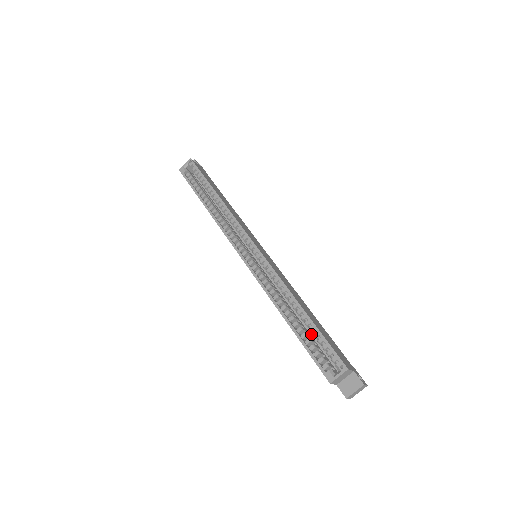
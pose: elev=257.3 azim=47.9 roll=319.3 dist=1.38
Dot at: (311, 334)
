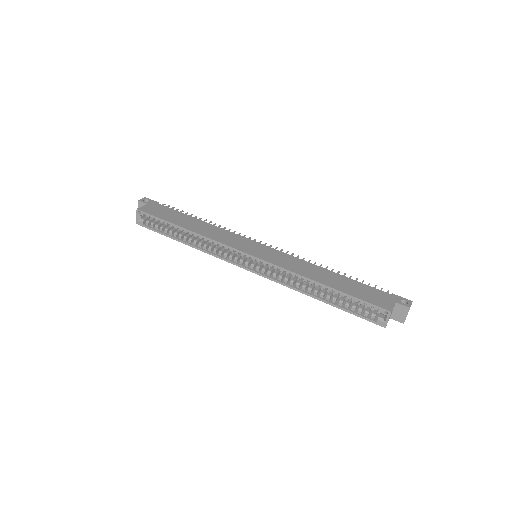
Dot at: occluded
